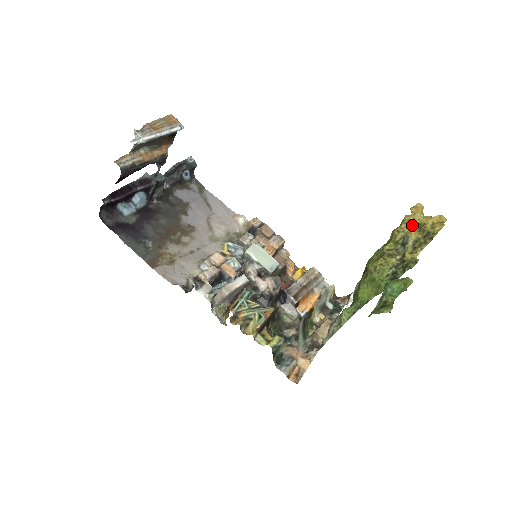
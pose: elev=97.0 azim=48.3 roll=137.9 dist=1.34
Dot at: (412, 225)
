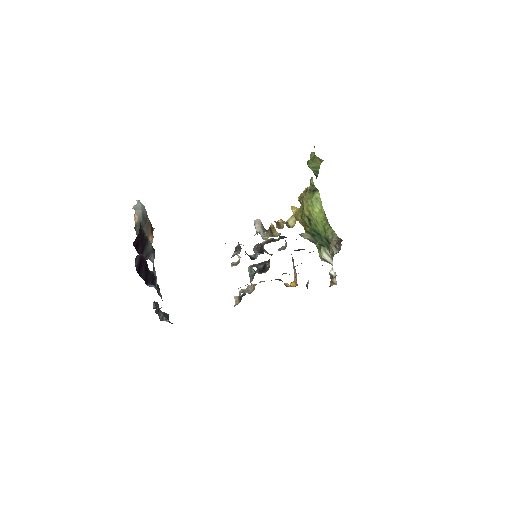
Dot at: (300, 209)
